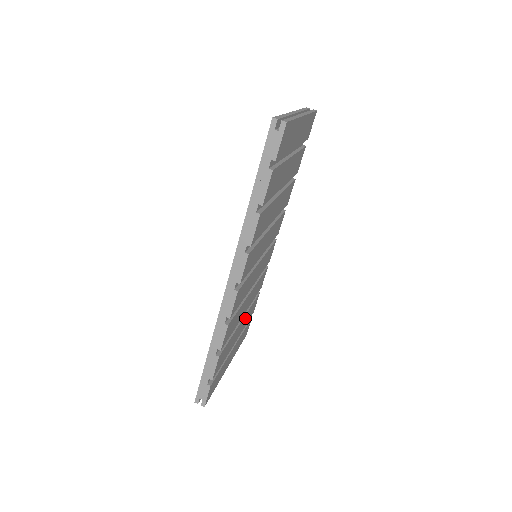
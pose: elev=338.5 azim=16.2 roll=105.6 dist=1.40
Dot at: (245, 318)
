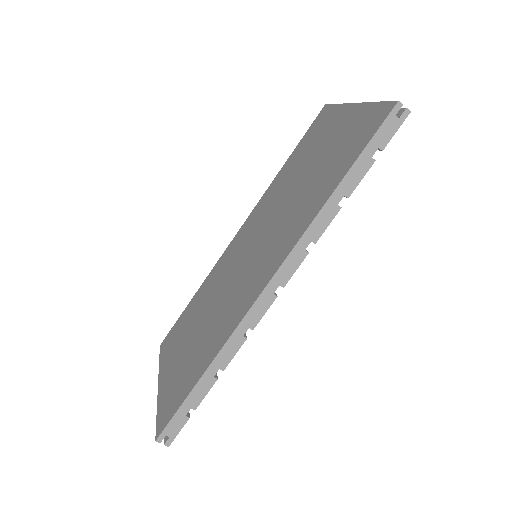
Dot at: occluded
